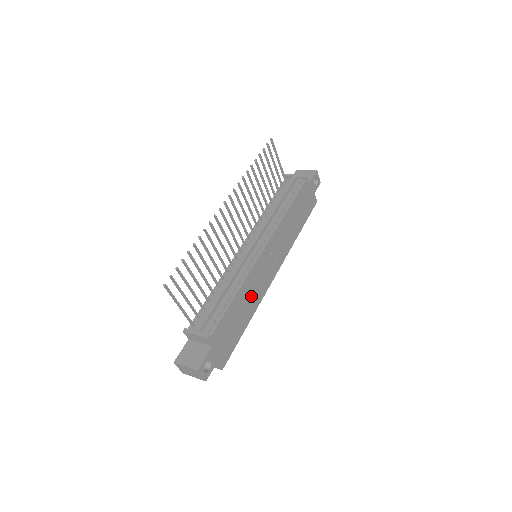
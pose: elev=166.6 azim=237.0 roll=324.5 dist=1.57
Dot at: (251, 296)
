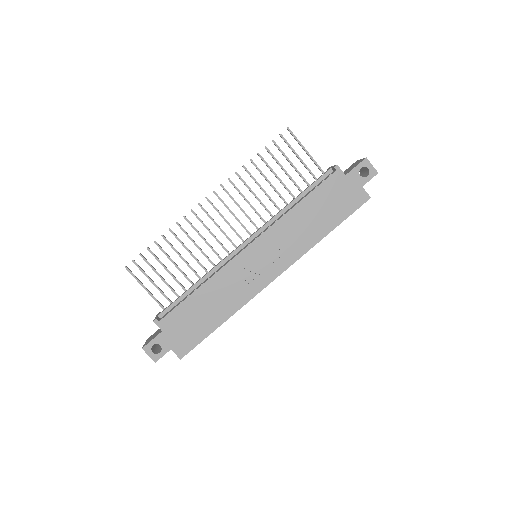
Dot at: (226, 295)
